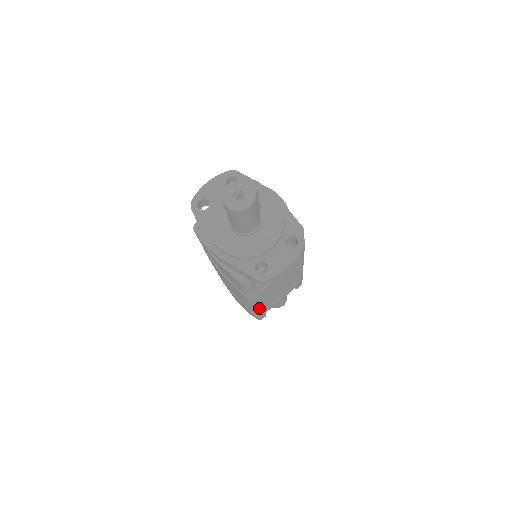
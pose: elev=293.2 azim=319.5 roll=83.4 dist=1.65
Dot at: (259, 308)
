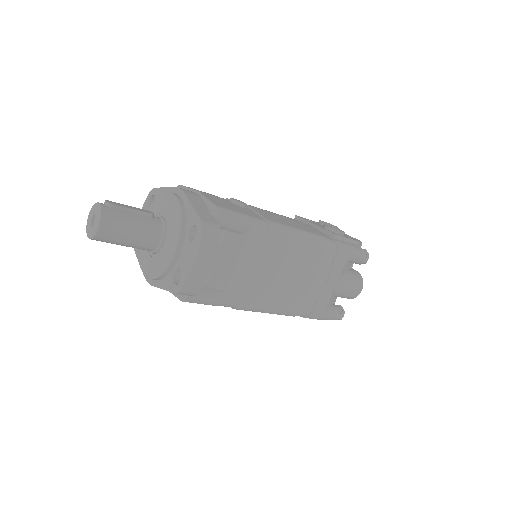
Dot at: (293, 311)
